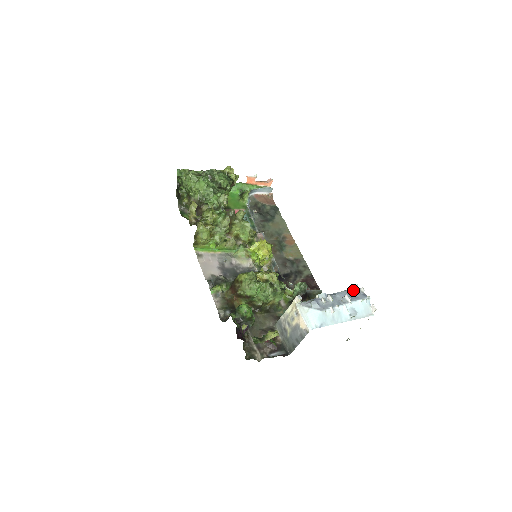
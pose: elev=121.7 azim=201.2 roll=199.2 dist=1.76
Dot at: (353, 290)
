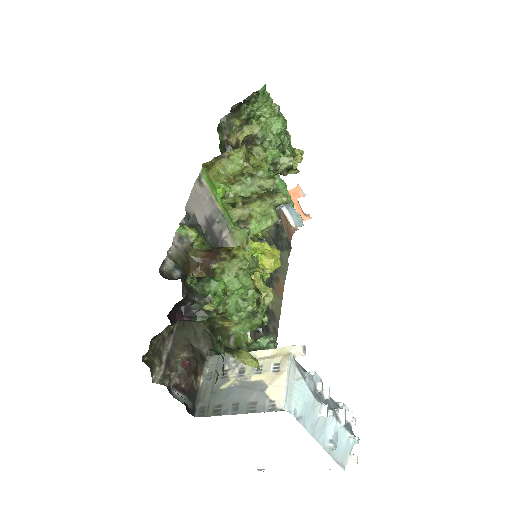
Dot at: occluded
